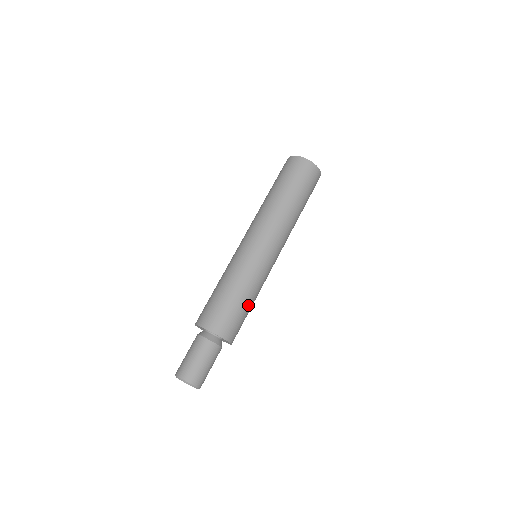
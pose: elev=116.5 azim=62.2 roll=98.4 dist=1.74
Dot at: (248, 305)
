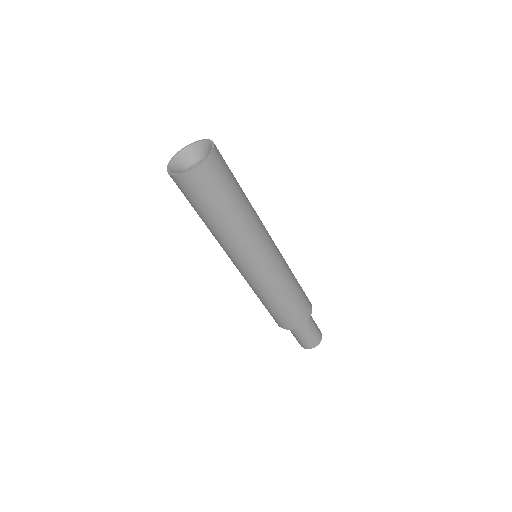
Dot at: (297, 289)
